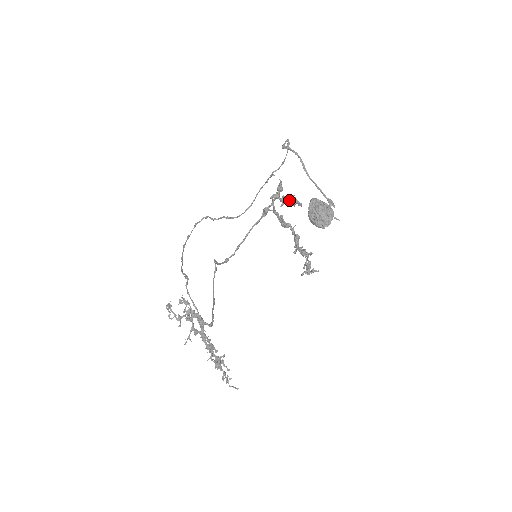
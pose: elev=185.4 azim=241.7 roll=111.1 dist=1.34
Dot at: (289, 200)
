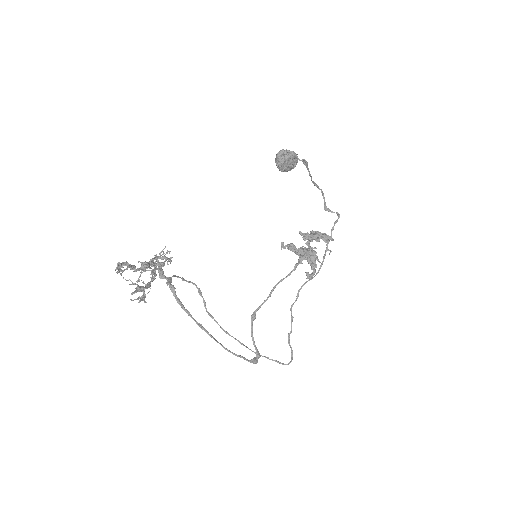
Dot at: occluded
